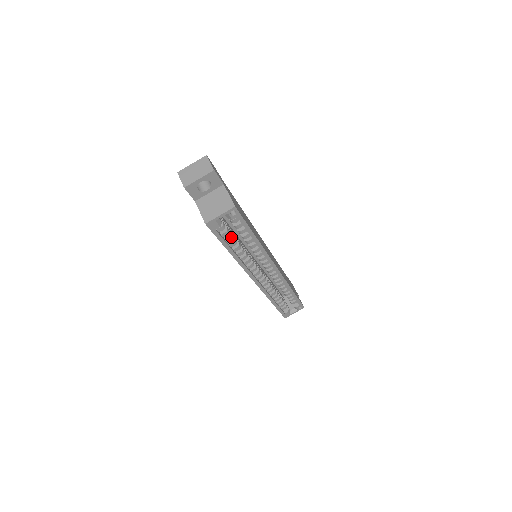
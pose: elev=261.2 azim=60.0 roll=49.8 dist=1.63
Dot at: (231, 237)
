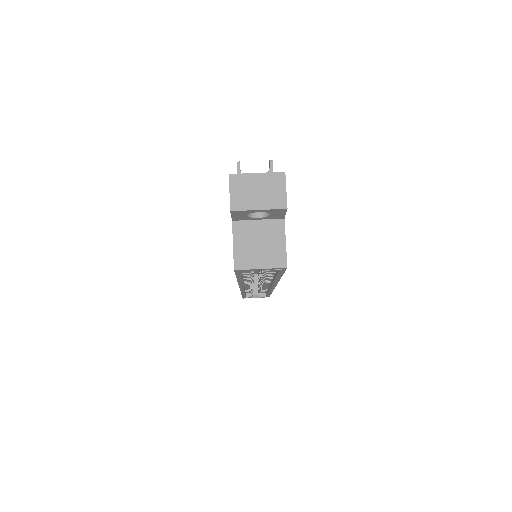
Dot at: (251, 271)
